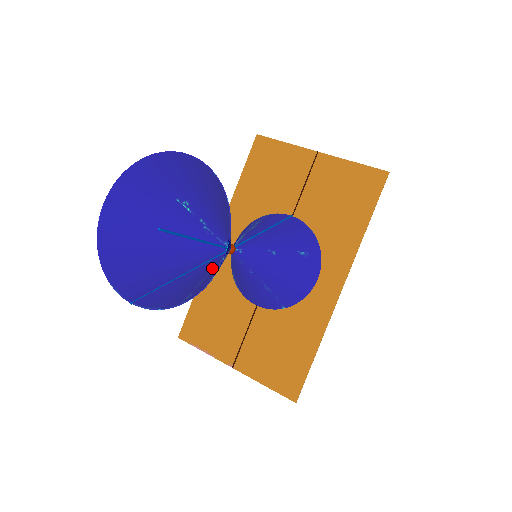
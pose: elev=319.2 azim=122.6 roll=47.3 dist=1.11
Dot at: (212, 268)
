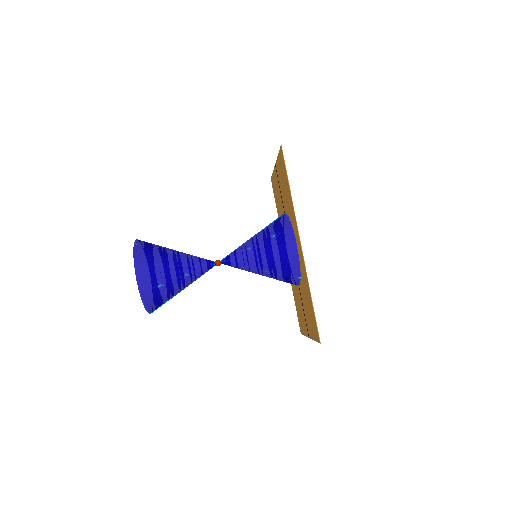
Dot at: (187, 280)
